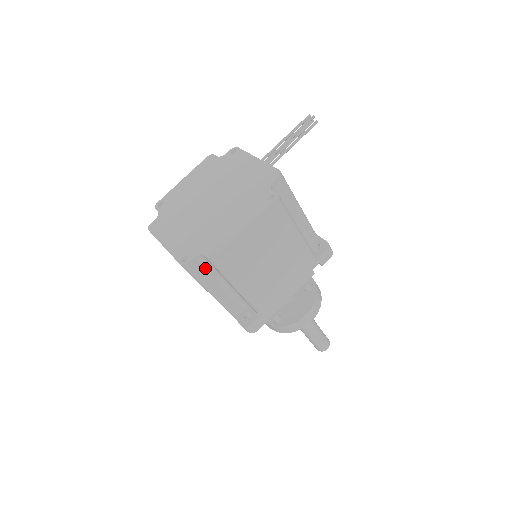
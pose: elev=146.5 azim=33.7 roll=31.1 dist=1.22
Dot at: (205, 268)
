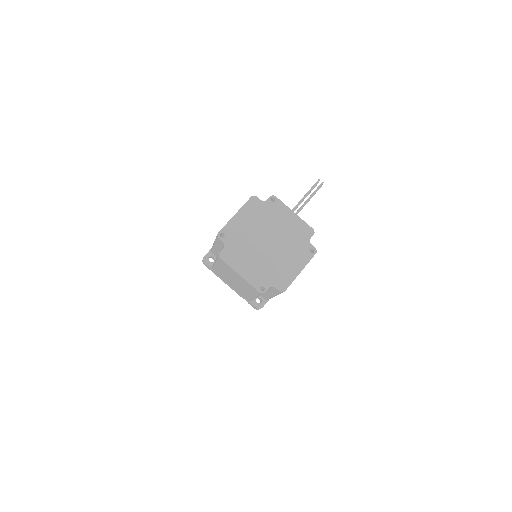
Dot at: occluded
